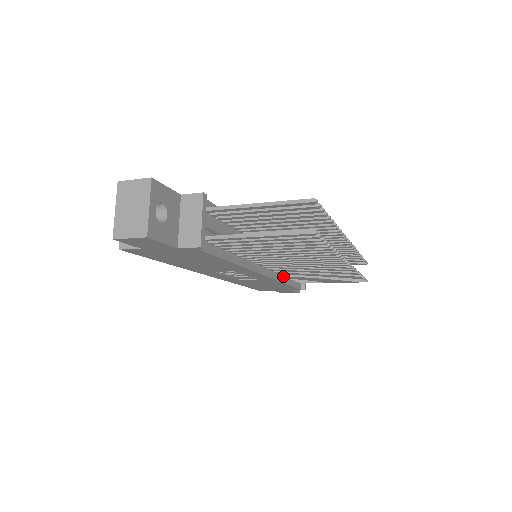
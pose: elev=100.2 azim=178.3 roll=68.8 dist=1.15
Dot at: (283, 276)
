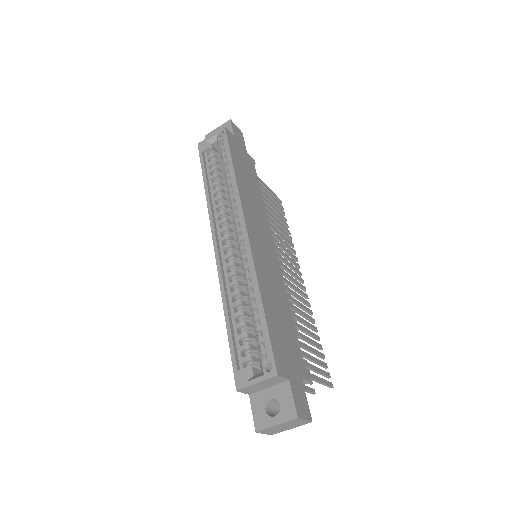
Dot at: occluded
